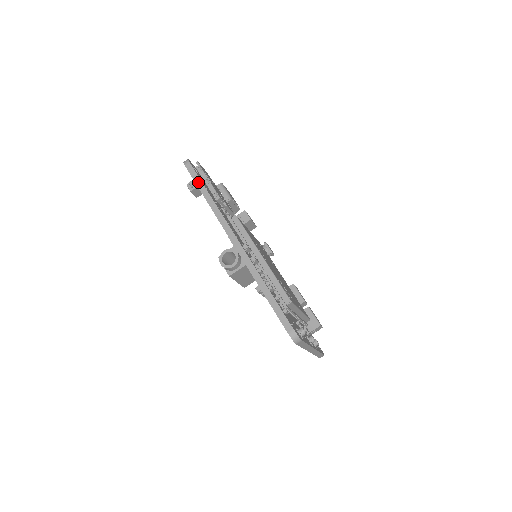
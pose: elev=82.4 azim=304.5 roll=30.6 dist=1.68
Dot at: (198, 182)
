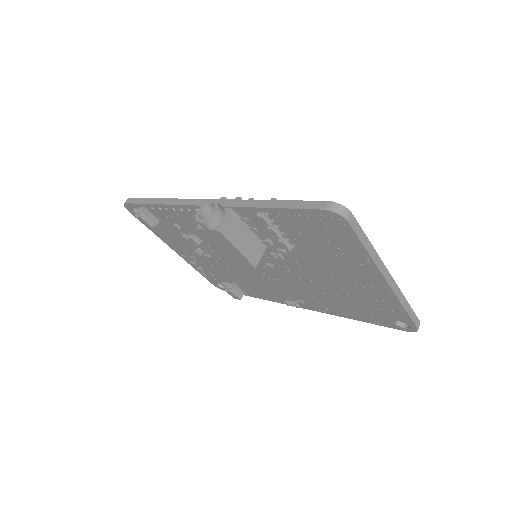
Dot at: (144, 201)
